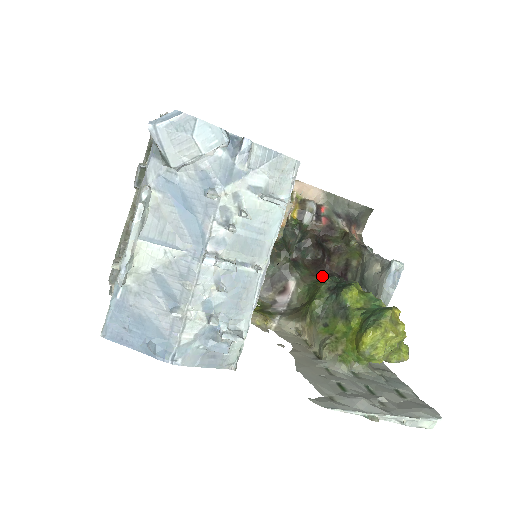
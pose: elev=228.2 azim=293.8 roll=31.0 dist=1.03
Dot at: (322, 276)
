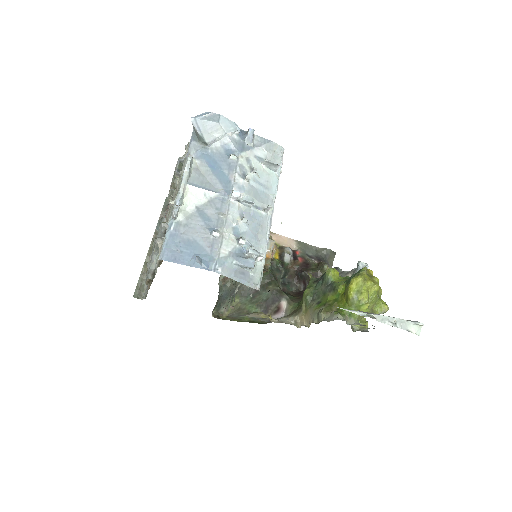
Dot at: occluded
